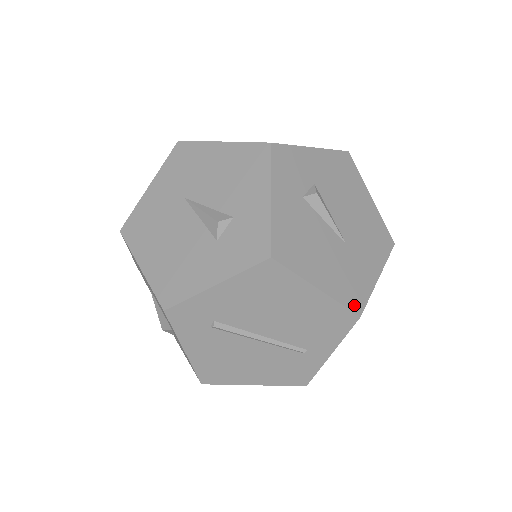
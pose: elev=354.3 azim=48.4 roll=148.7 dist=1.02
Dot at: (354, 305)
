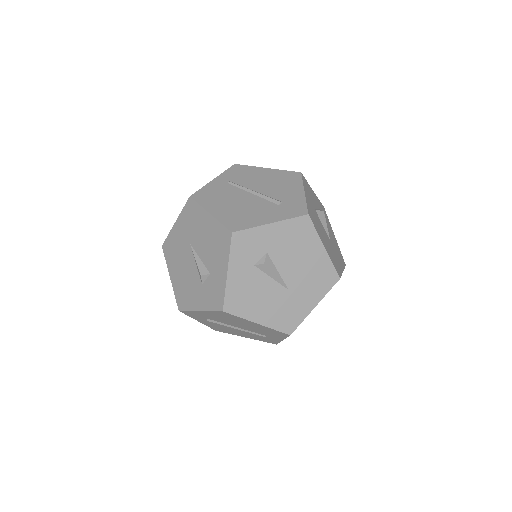
Dot at: (286, 329)
